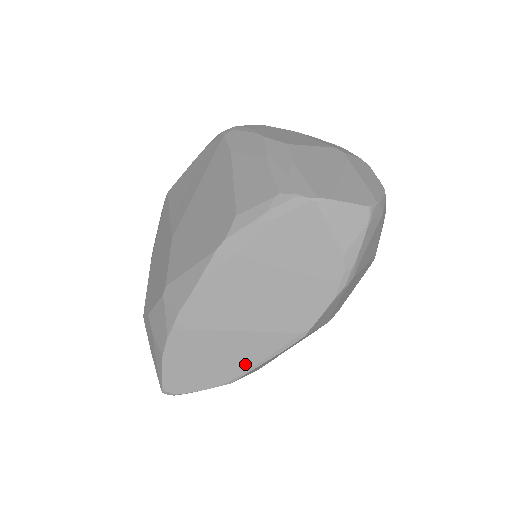
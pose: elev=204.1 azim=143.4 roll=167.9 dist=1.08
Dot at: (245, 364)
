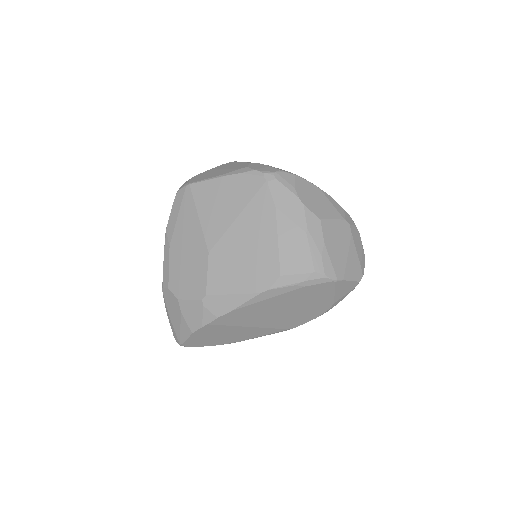
Dot at: (245, 338)
